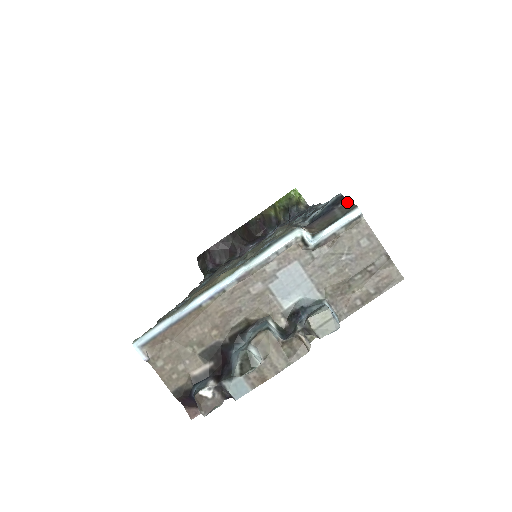
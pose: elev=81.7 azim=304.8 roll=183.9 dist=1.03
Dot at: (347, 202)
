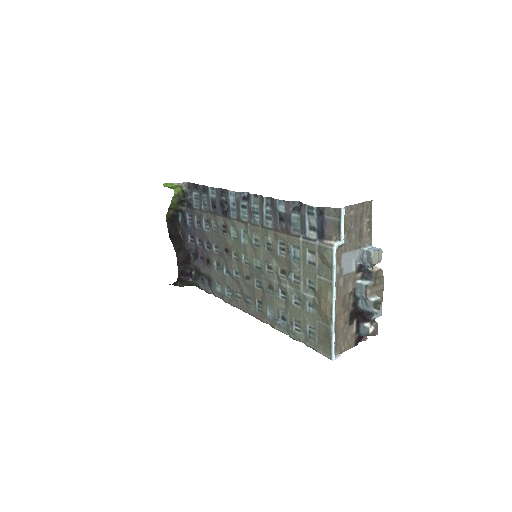
Dot at: (327, 209)
